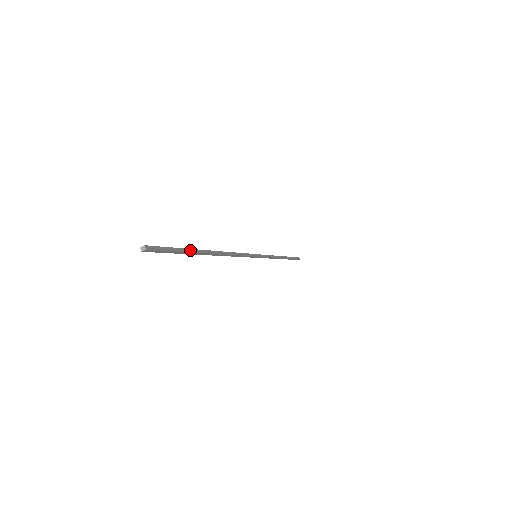
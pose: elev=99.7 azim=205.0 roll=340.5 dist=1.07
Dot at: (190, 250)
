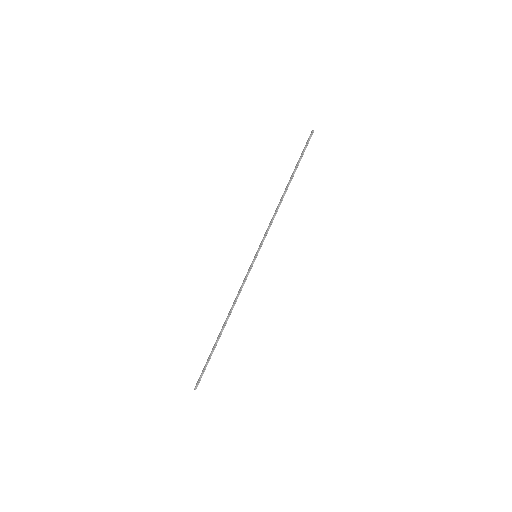
Dot at: (212, 352)
